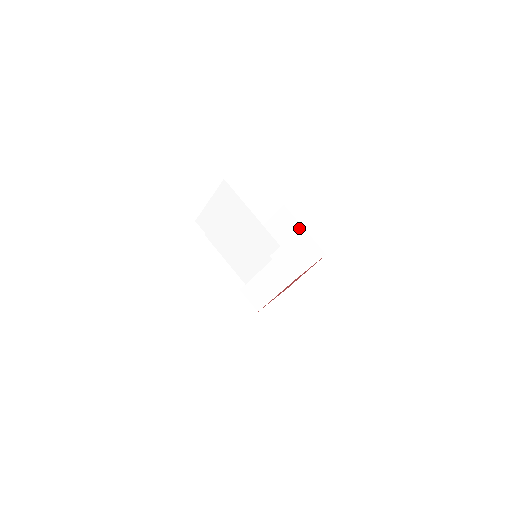
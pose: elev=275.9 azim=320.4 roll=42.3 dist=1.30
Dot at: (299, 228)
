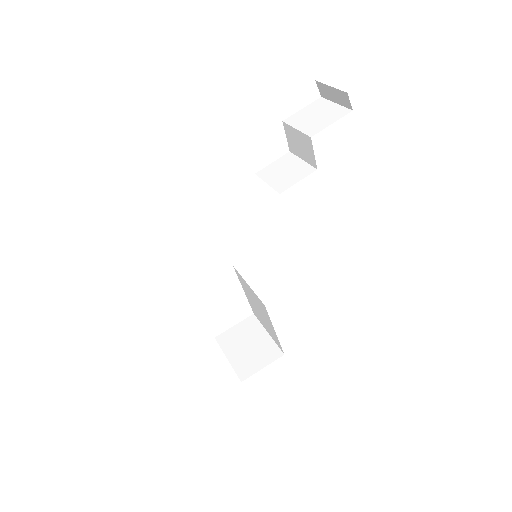
Dot at: (262, 332)
